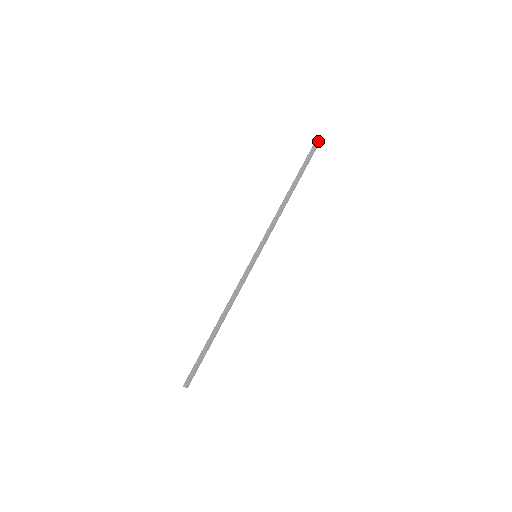
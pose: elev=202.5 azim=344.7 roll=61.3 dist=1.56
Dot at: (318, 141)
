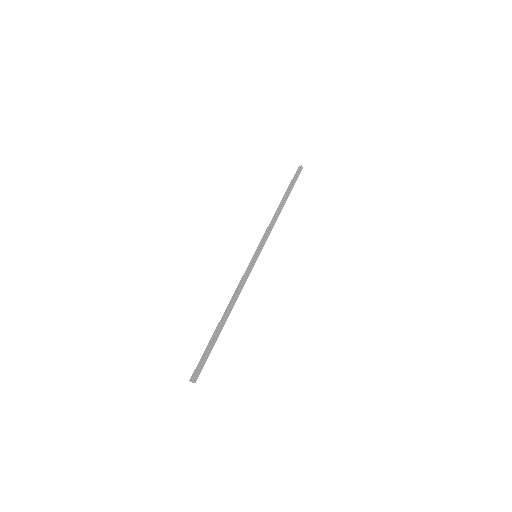
Dot at: (301, 165)
